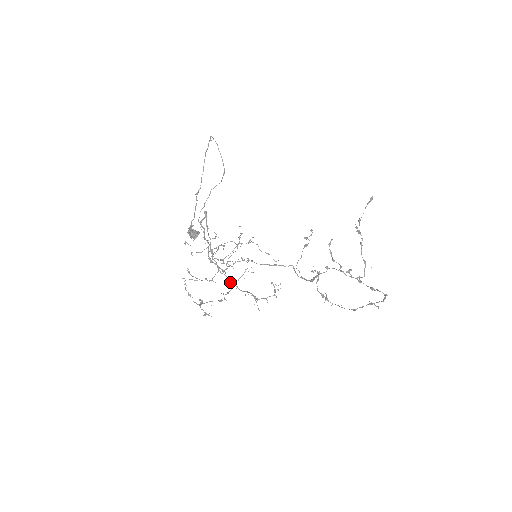
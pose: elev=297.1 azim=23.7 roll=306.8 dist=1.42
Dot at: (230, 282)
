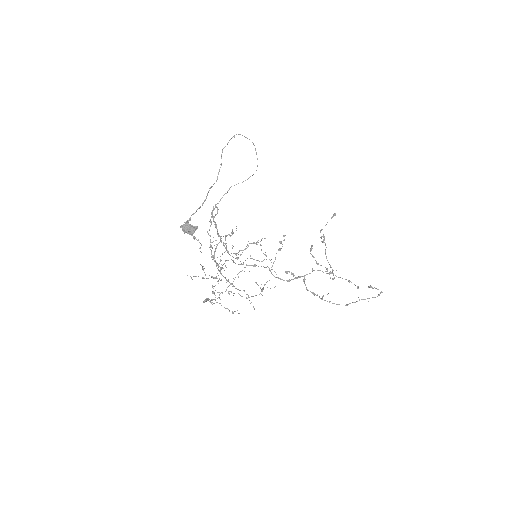
Dot at: (228, 281)
